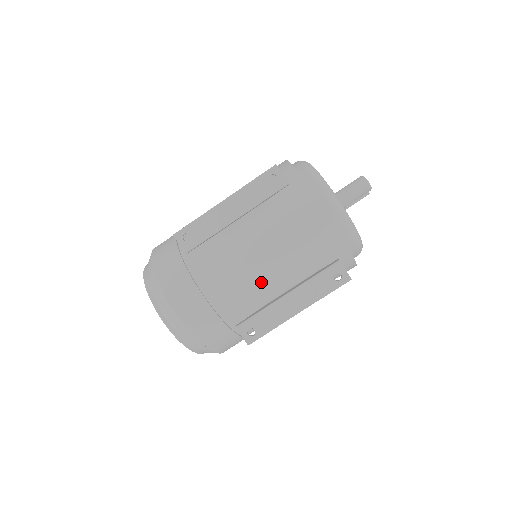
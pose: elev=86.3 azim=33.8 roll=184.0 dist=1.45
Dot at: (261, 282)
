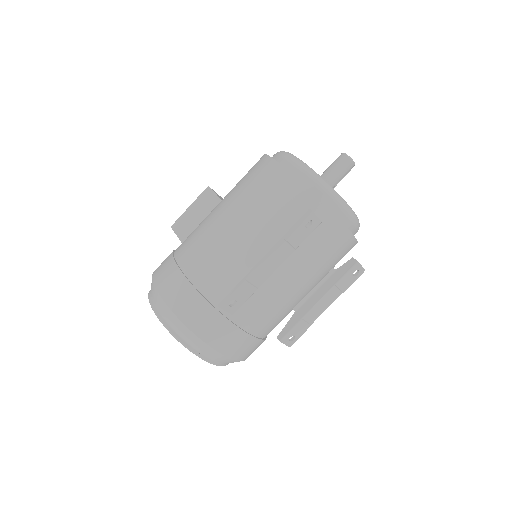
Dot at: (296, 301)
